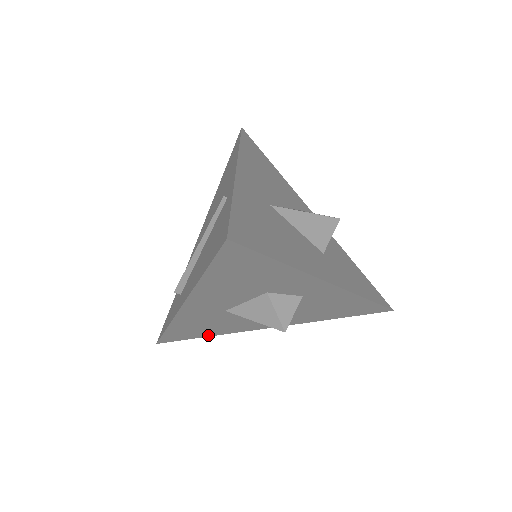
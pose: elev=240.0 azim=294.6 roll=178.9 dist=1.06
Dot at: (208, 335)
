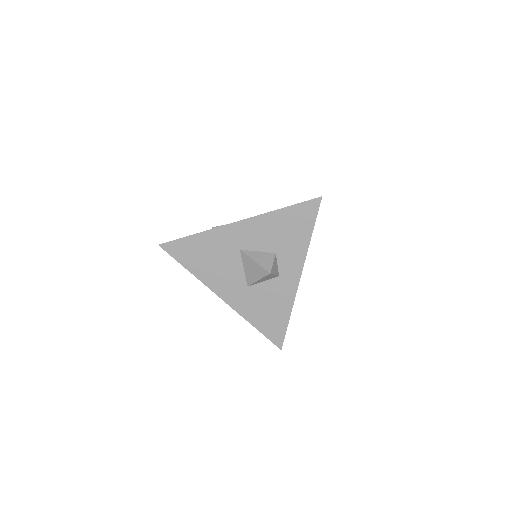
Dot at: (190, 268)
